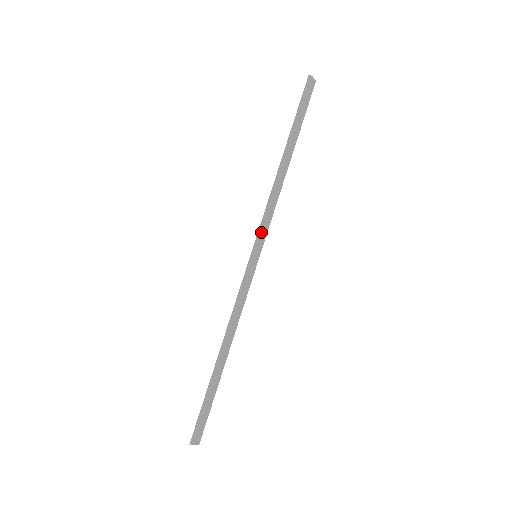
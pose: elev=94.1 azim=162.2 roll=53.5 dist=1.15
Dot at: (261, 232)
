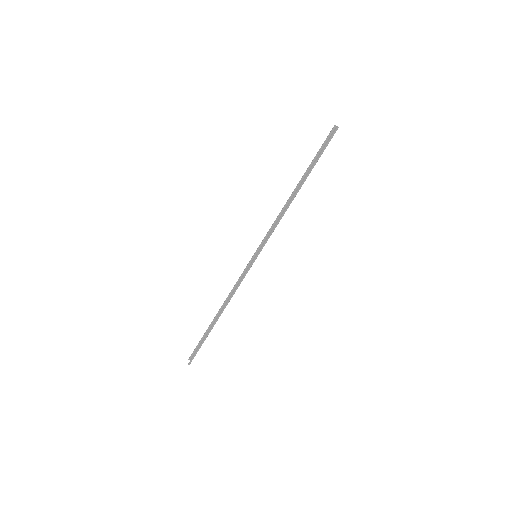
Dot at: occluded
